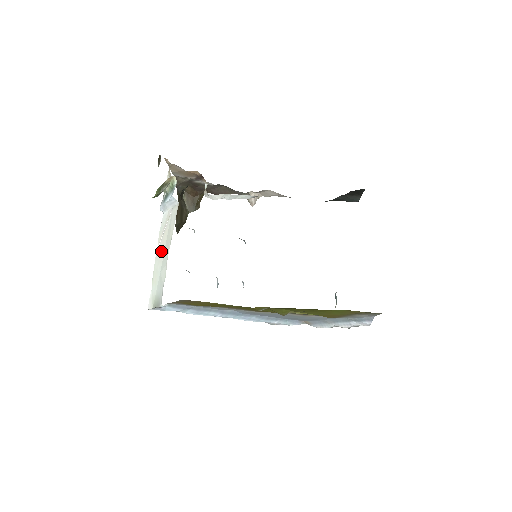
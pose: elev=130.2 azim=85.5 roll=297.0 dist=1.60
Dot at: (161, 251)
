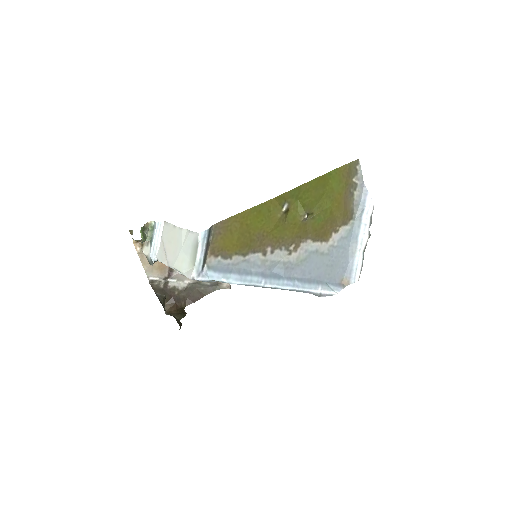
Dot at: (172, 252)
